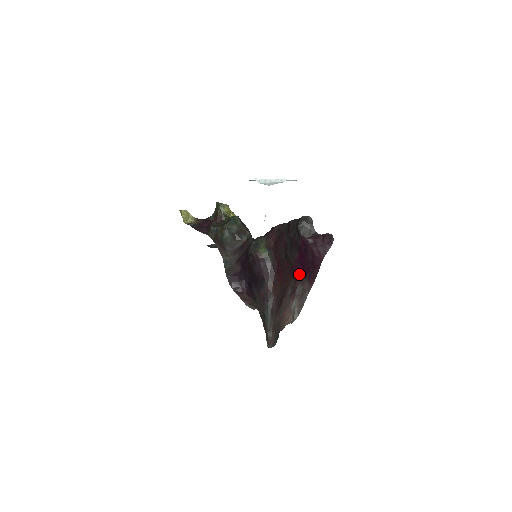
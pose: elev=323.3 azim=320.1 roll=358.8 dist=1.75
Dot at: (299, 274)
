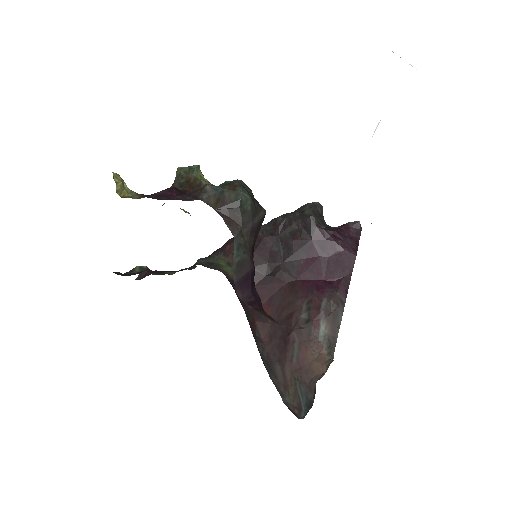
Dot at: (315, 287)
